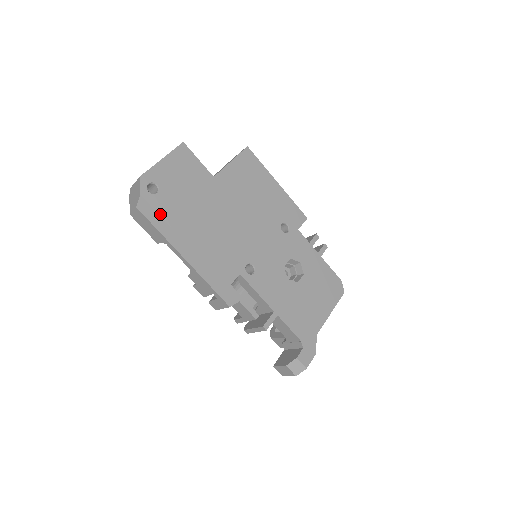
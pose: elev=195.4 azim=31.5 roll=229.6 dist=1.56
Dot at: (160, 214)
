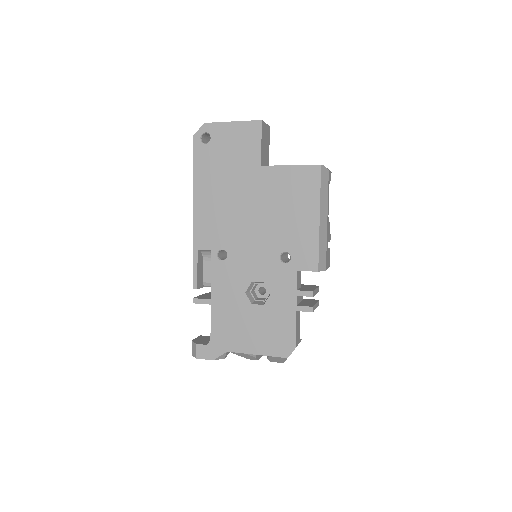
Dot at: (194, 160)
